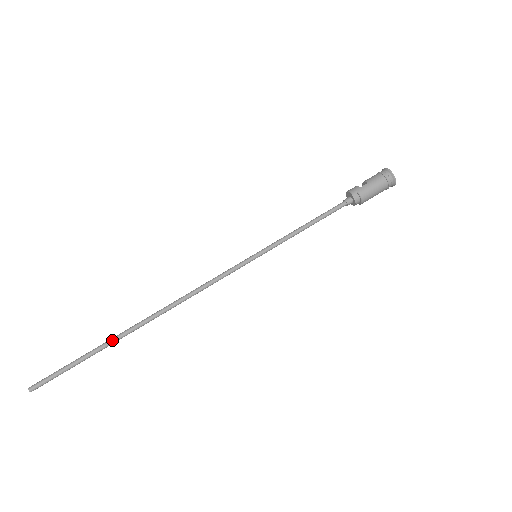
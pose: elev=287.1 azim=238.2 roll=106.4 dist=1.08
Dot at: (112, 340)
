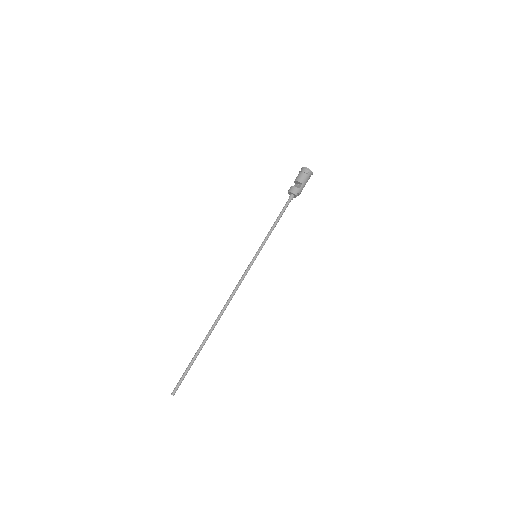
Dot at: occluded
